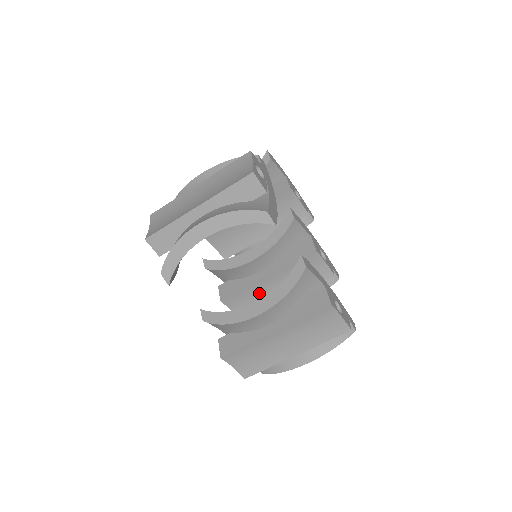
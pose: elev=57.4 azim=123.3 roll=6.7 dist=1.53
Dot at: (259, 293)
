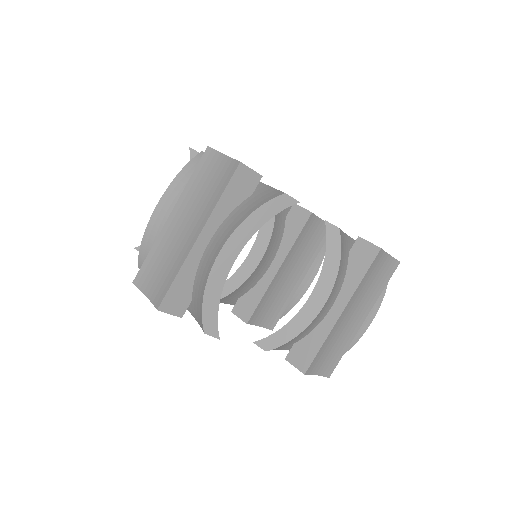
Dot at: (277, 290)
